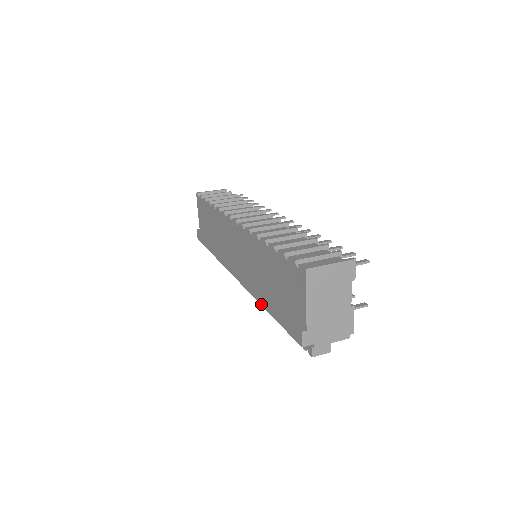
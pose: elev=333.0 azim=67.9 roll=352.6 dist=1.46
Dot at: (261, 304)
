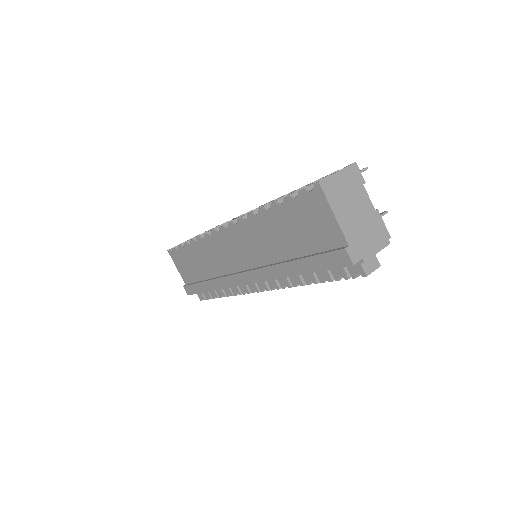
Dot at: (287, 276)
